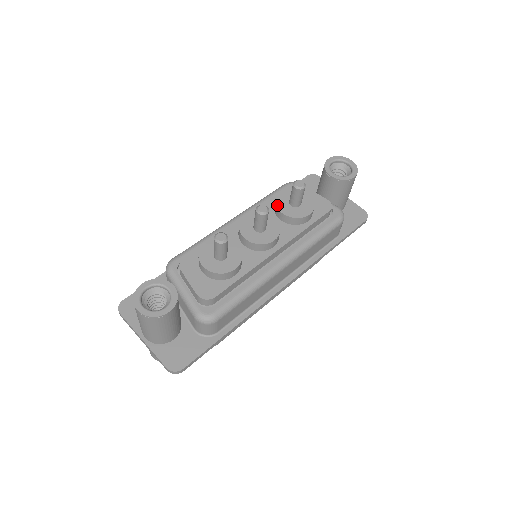
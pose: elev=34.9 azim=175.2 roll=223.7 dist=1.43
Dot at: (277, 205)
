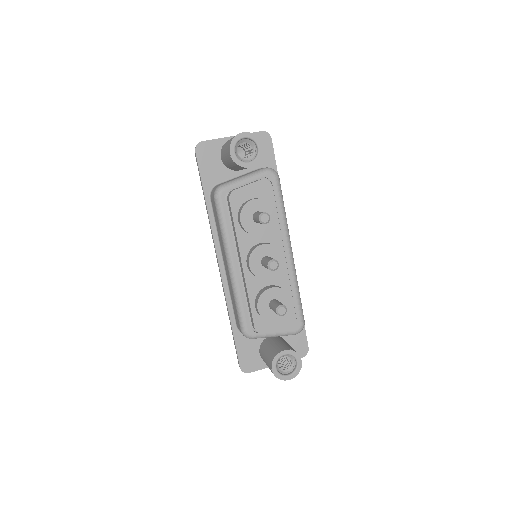
Dot at: (253, 234)
